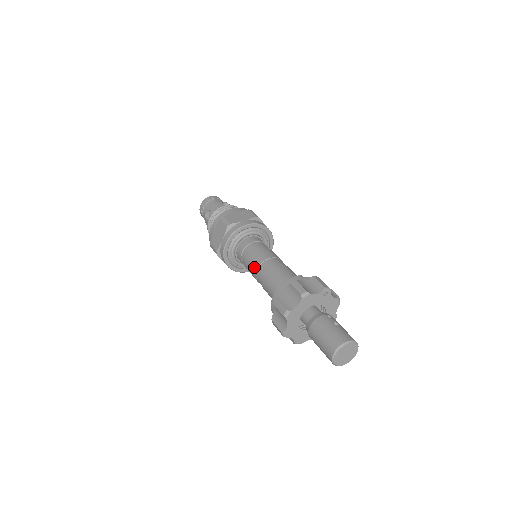
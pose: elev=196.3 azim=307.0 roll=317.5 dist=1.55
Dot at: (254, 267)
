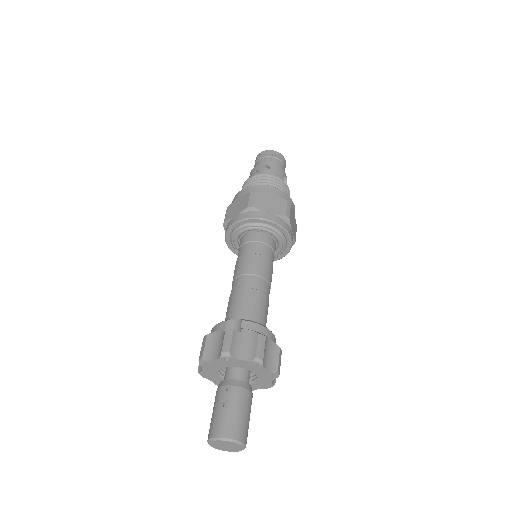
Dot at: occluded
